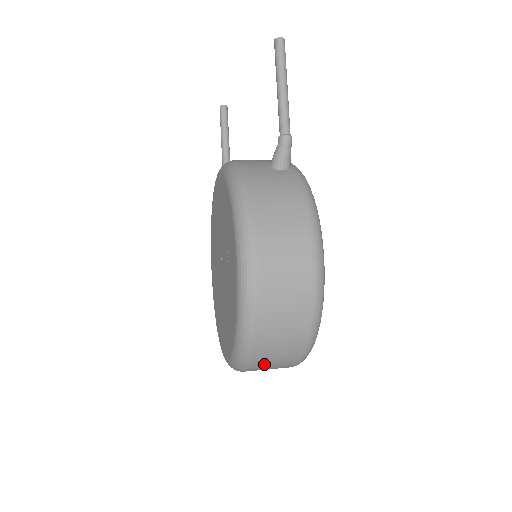
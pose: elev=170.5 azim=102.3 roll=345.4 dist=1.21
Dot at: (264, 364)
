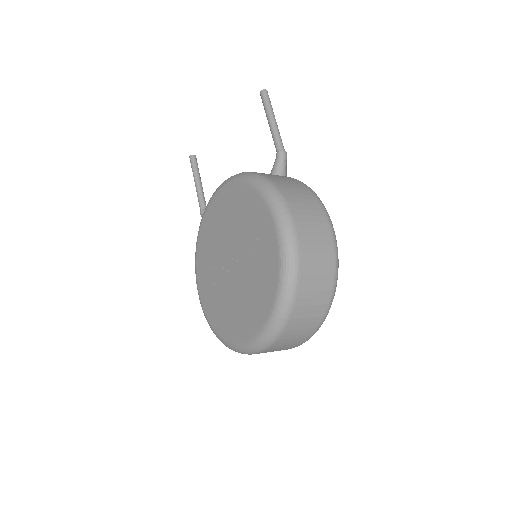
Dot at: (295, 328)
